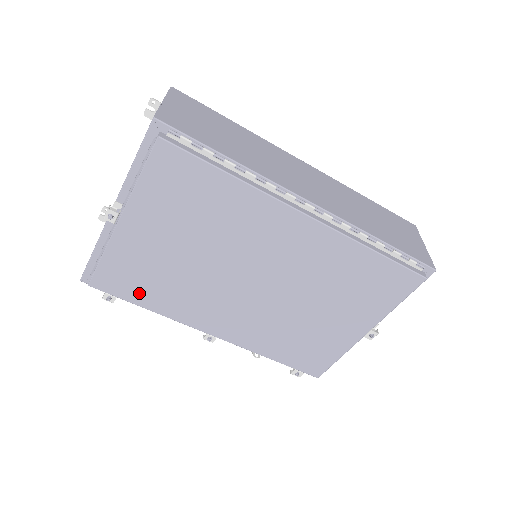
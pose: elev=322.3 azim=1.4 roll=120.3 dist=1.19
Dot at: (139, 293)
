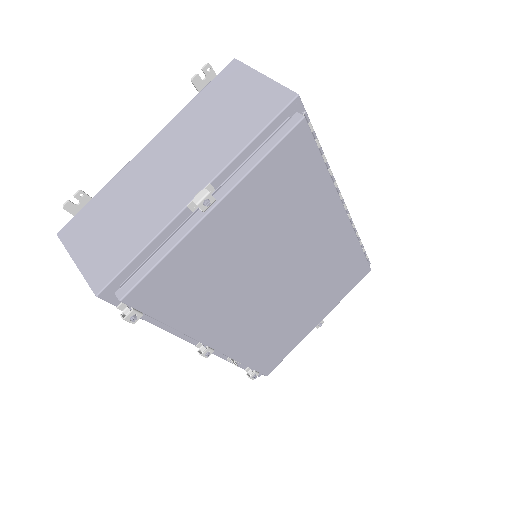
Dot at: (175, 305)
